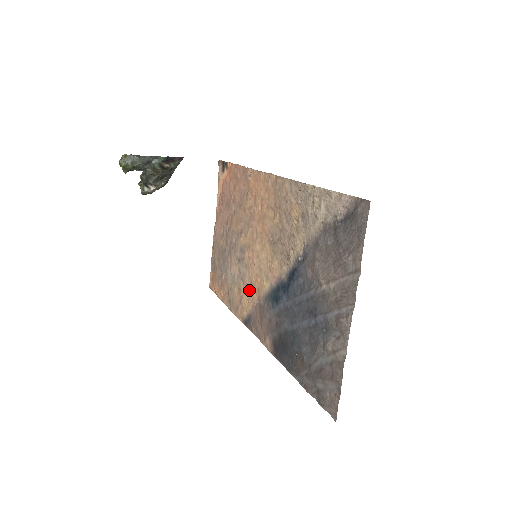
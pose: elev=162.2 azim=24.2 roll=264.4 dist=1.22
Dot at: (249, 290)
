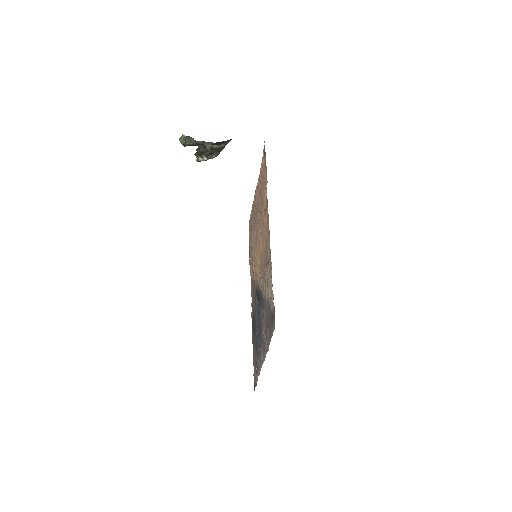
Dot at: (254, 266)
